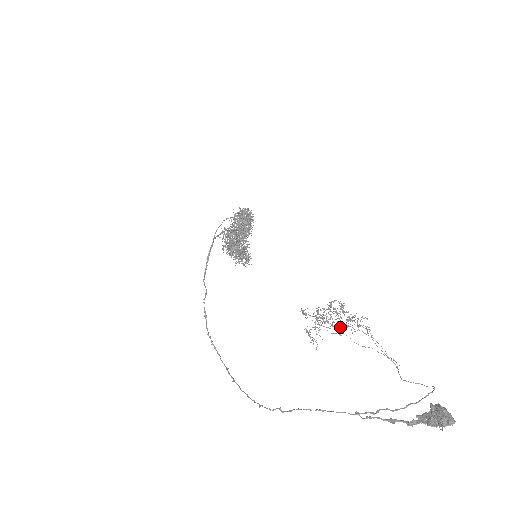
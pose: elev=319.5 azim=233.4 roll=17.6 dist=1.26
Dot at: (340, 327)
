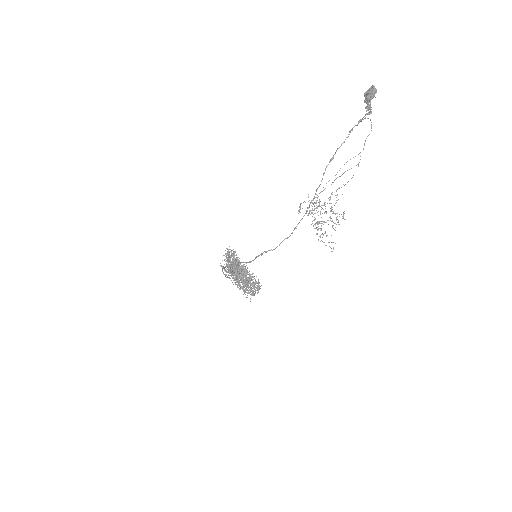
Dot at: (334, 223)
